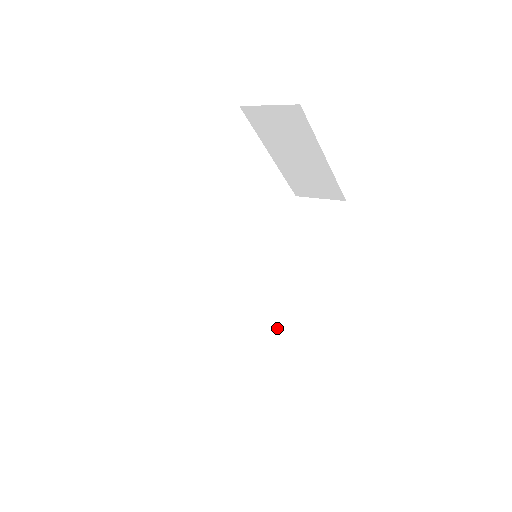
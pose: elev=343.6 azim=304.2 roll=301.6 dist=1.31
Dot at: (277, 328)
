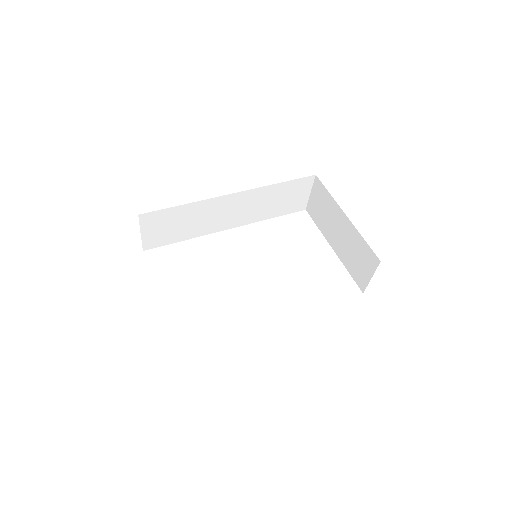
Dot at: occluded
